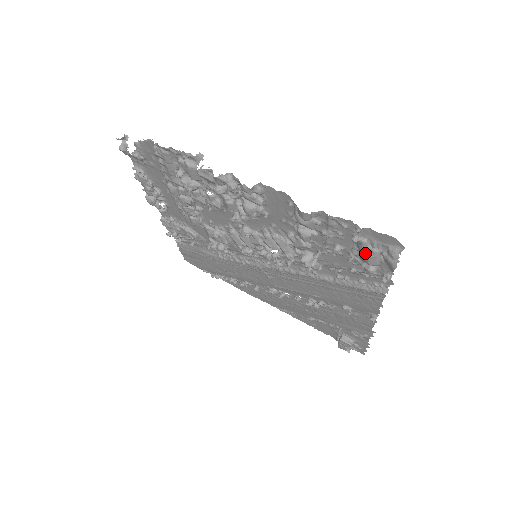
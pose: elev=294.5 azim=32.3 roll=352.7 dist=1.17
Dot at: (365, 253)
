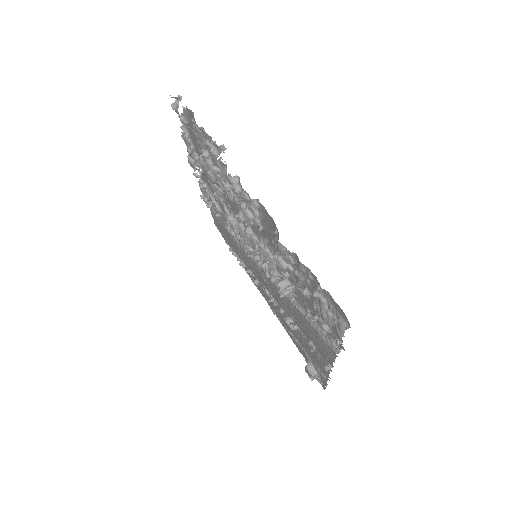
Dot at: (321, 311)
